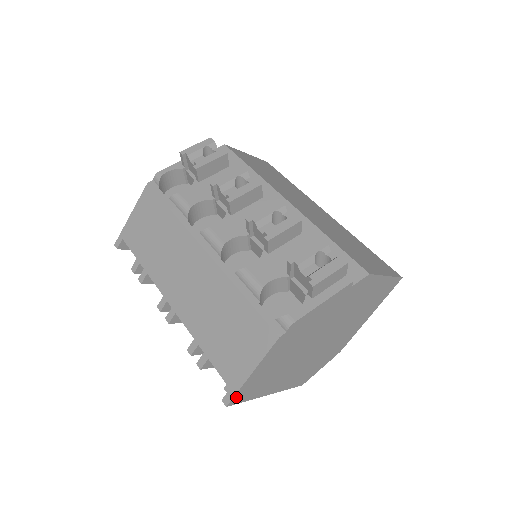
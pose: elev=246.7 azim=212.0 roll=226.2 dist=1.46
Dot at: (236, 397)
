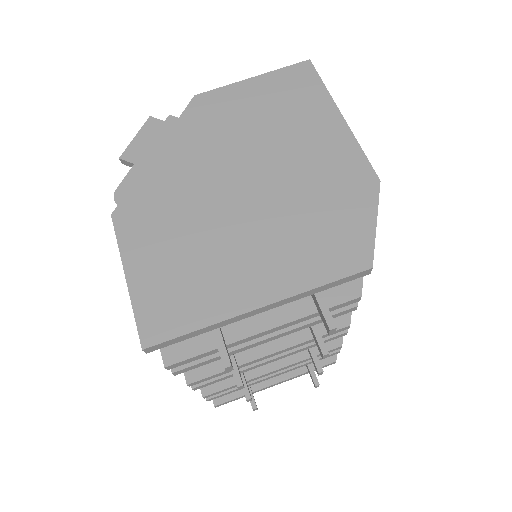
Dot at: (146, 327)
